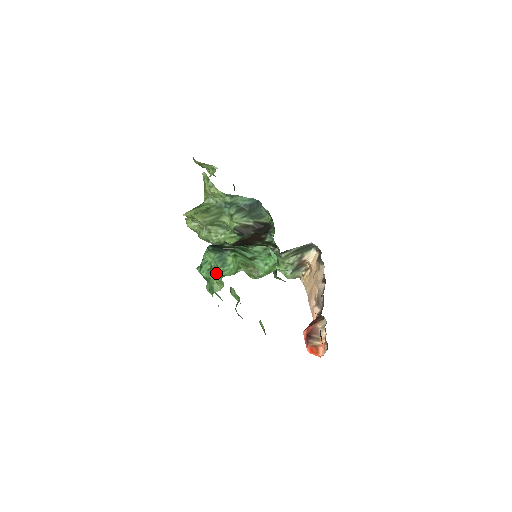
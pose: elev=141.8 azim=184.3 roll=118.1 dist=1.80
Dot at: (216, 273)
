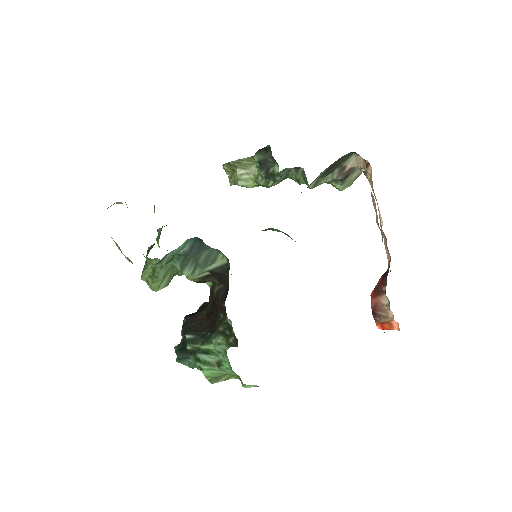
Dot at: occluded
